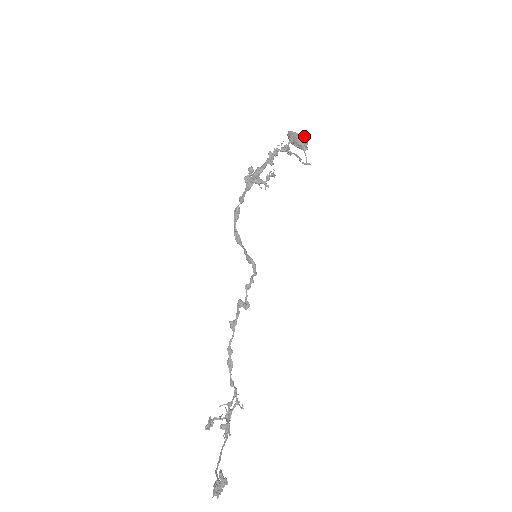
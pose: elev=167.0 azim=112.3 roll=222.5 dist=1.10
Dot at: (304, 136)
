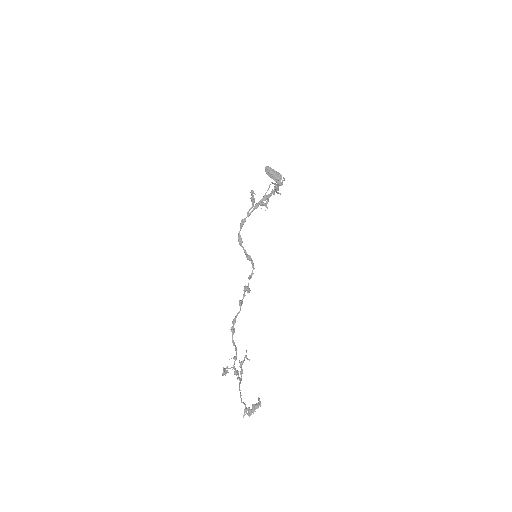
Dot at: occluded
